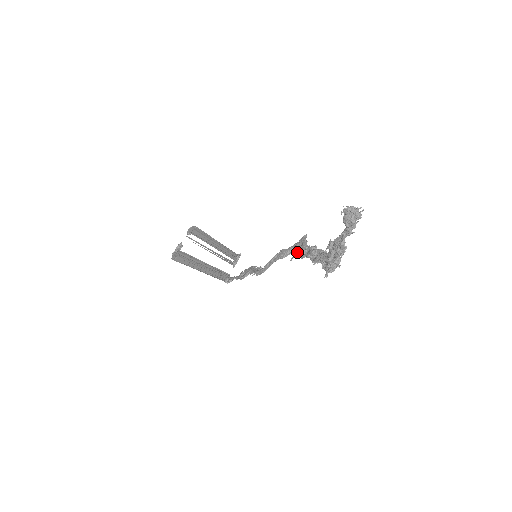
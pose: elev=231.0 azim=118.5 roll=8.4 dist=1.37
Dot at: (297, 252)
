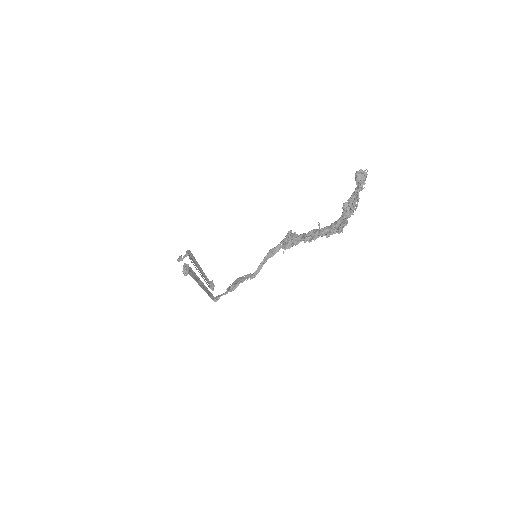
Dot at: (289, 244)
